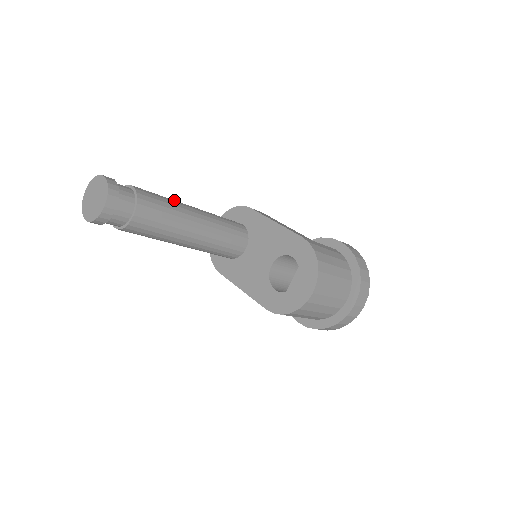
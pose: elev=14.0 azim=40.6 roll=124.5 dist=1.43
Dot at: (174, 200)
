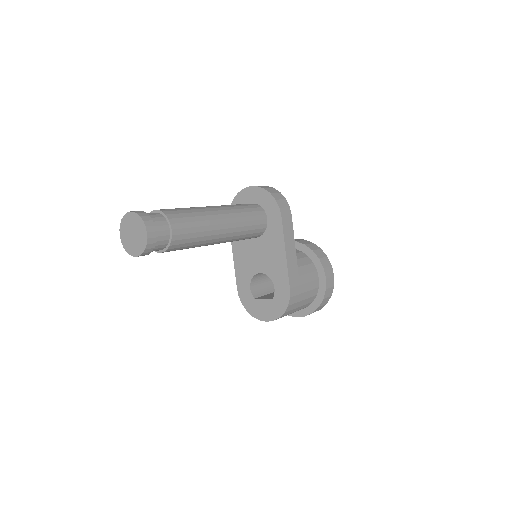
Dot at: (209, 223)
